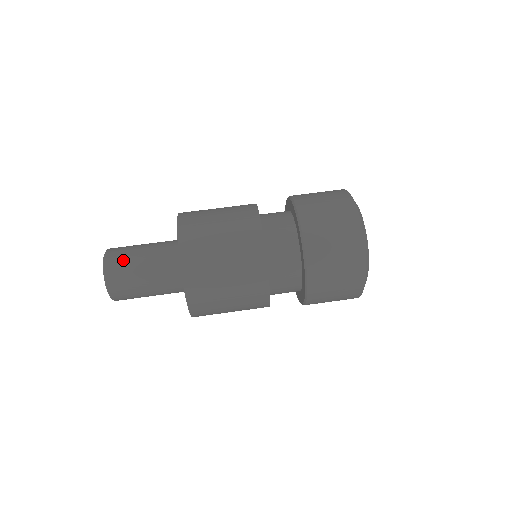
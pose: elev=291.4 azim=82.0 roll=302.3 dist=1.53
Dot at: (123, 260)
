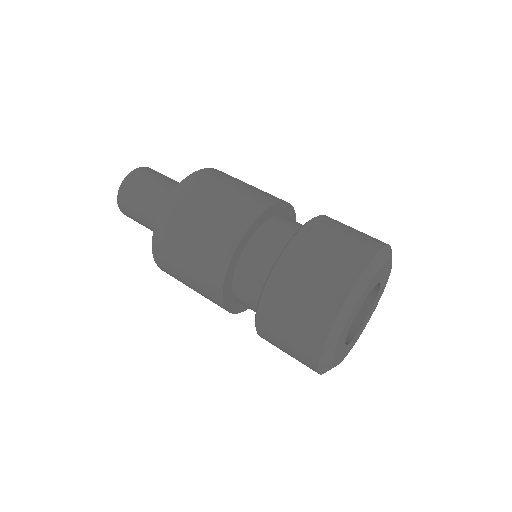
Dot at: (137, 186)
